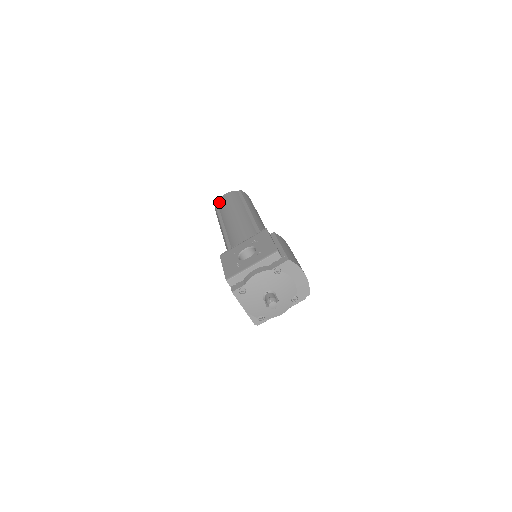
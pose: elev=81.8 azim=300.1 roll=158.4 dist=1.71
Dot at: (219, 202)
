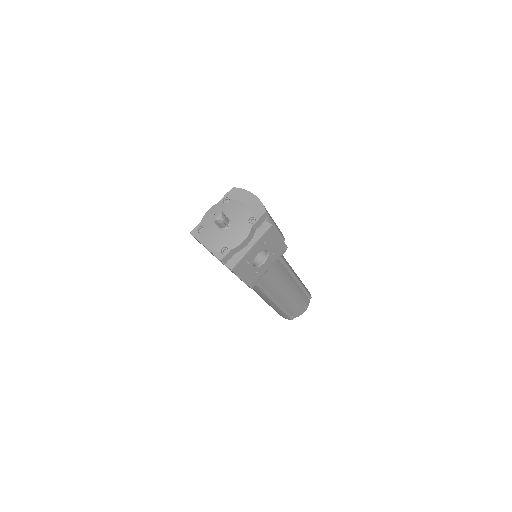
Dot at: occluded
